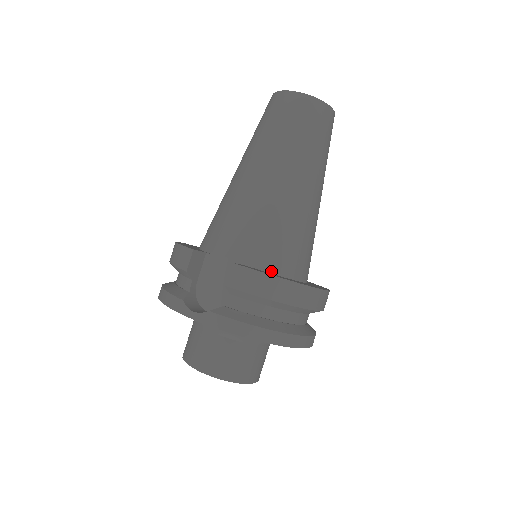
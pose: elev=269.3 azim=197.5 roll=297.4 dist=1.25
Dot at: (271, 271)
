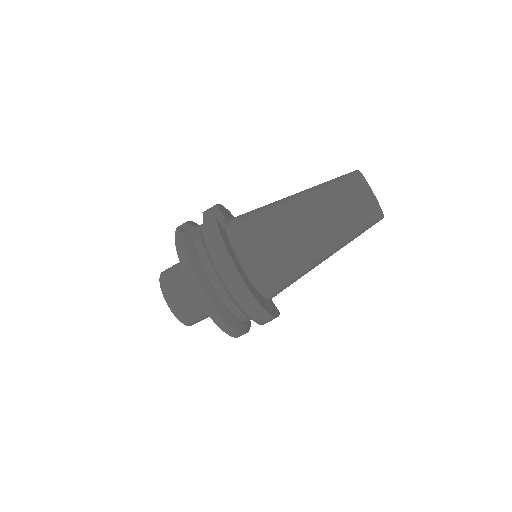
Dot at: (234, 248)
